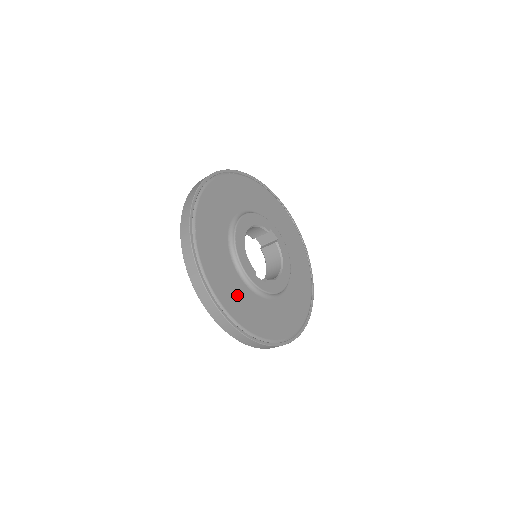
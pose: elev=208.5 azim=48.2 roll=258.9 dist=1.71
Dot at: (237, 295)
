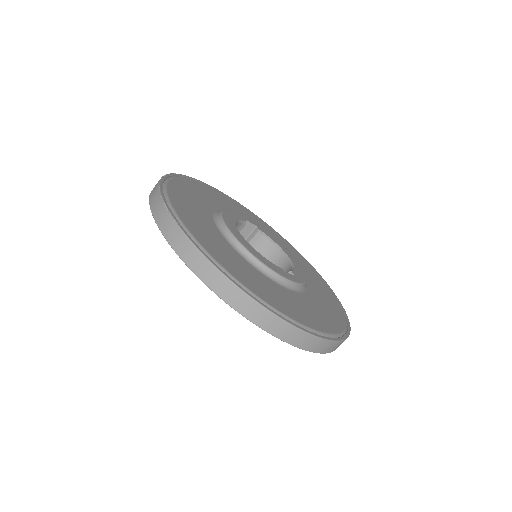
Dot at: (294, 304)
